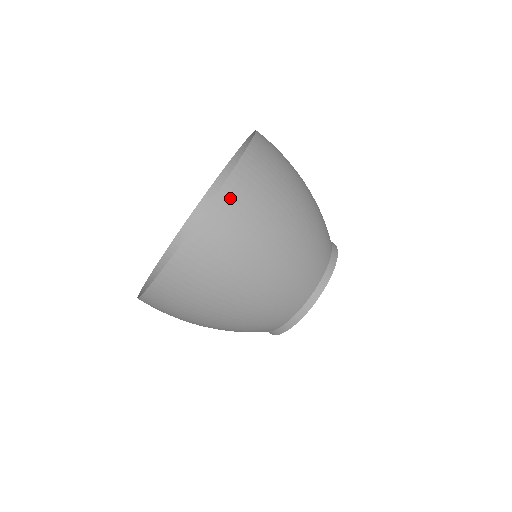
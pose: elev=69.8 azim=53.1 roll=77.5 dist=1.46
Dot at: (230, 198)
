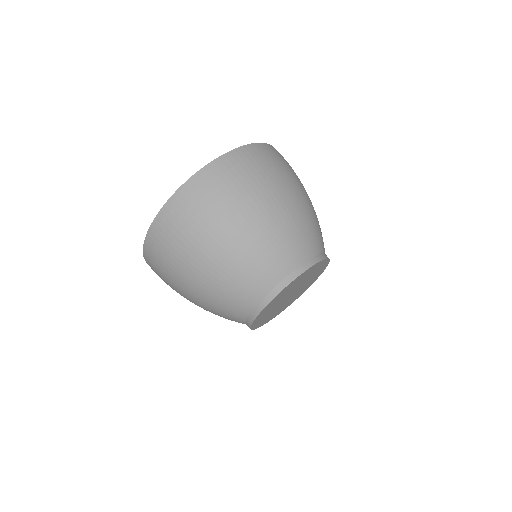
Dot at: (188, 193)
